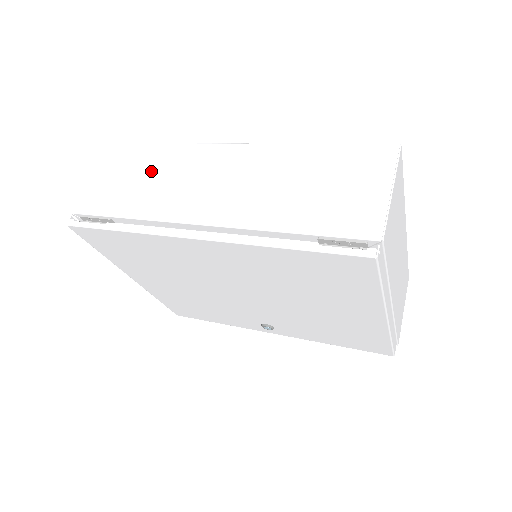
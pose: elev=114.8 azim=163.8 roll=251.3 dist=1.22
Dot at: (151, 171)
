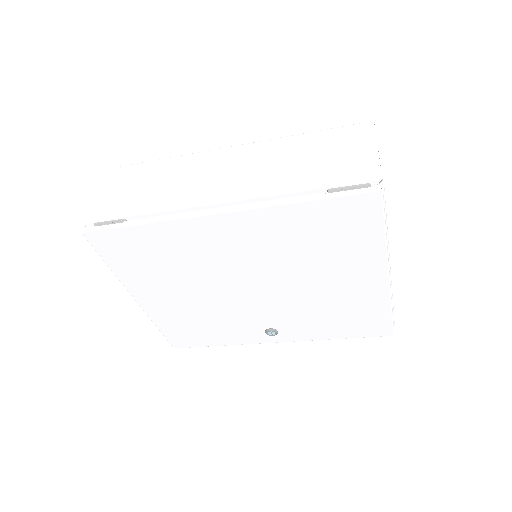
Dot at: (159, 178)
